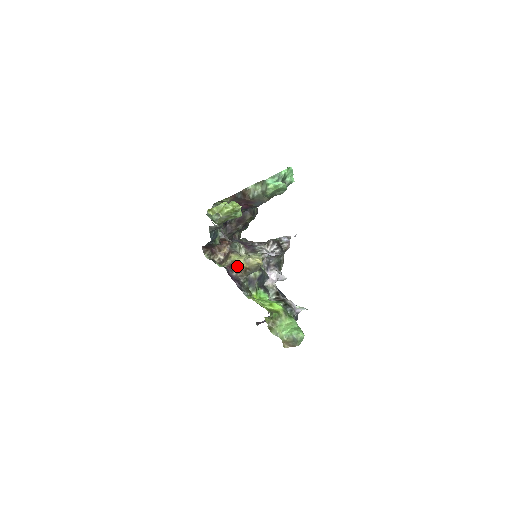
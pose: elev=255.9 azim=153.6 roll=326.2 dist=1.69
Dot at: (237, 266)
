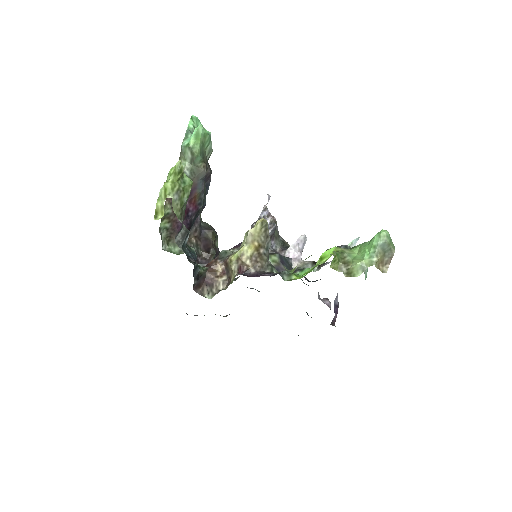
Dot at: (246, 259)
